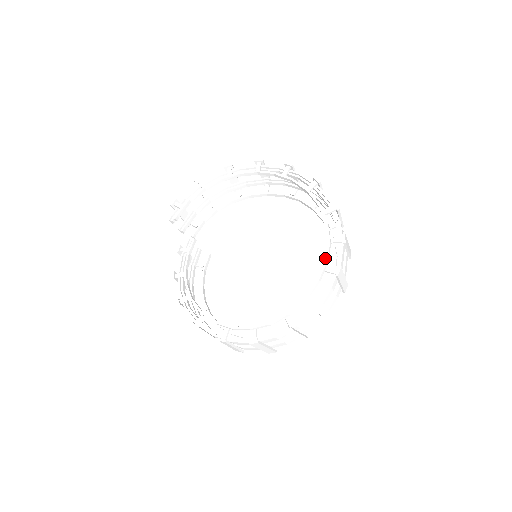
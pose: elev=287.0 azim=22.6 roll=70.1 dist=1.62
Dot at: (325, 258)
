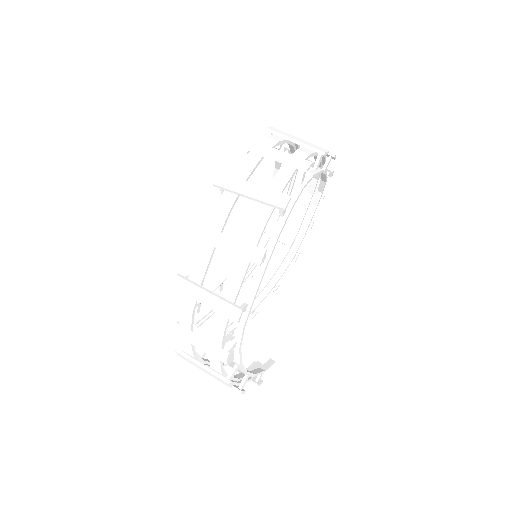
Dot at: occluded
